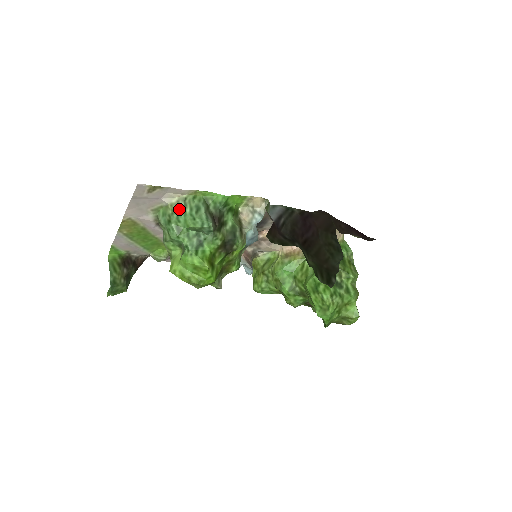
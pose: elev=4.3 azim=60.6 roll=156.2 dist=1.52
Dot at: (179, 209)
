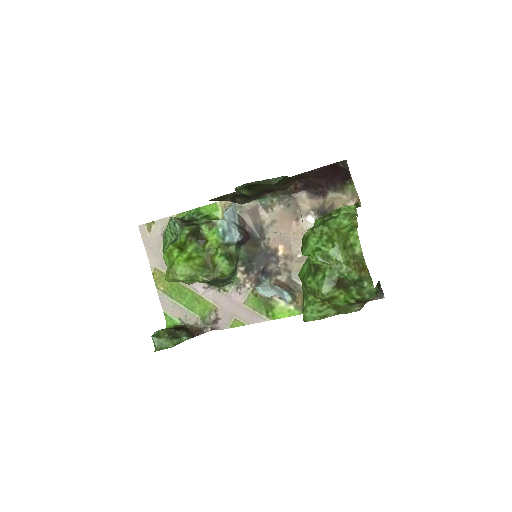
Dot at: occluded
